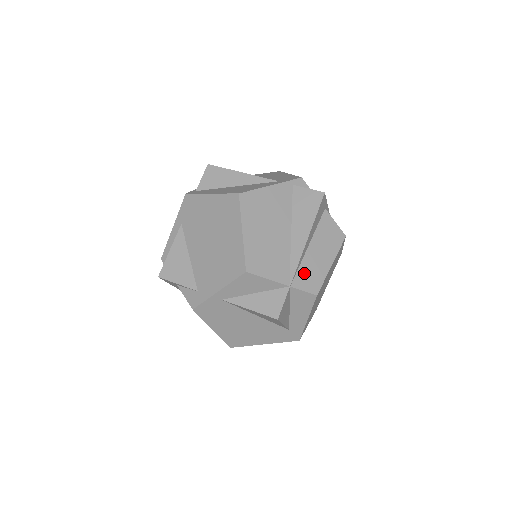
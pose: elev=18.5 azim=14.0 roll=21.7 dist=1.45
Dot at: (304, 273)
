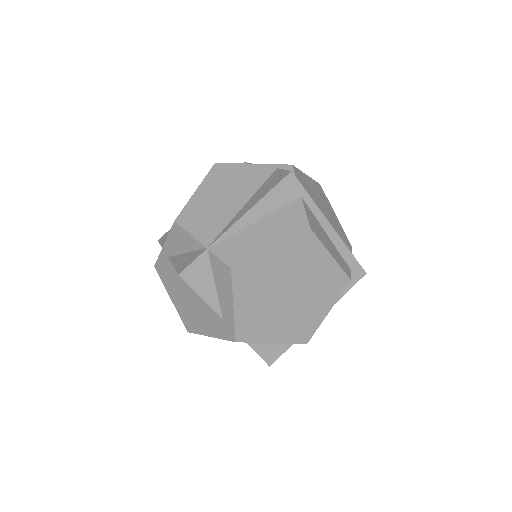
Dot at: (232, 243)
